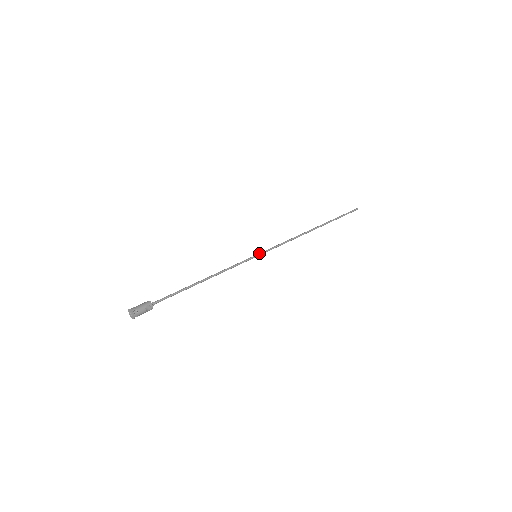
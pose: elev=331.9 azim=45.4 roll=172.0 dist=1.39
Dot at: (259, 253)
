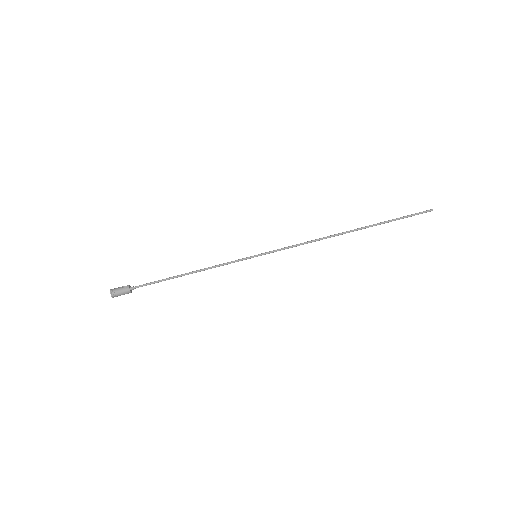
Dot at: (261, 255)
